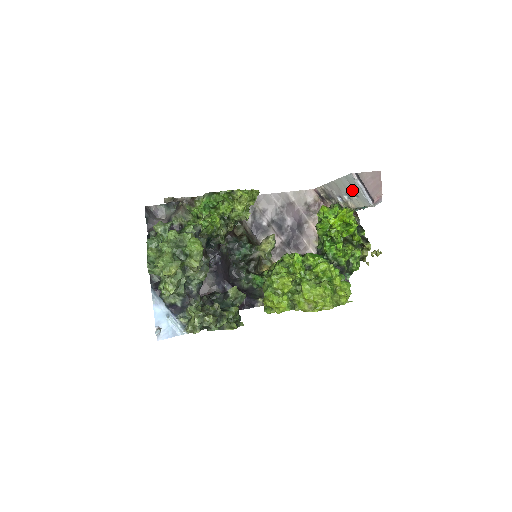
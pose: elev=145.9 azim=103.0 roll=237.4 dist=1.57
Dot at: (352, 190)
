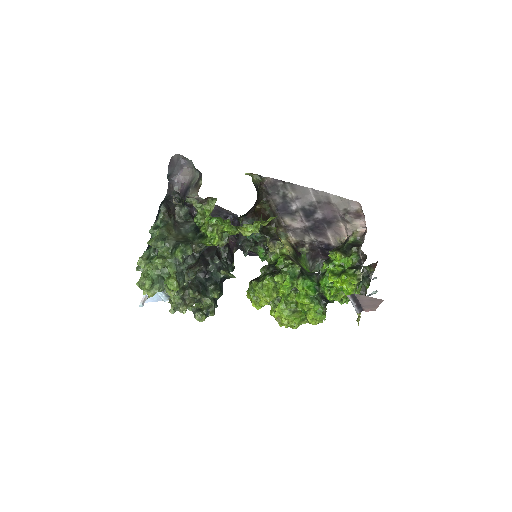
Dot at: occluded
